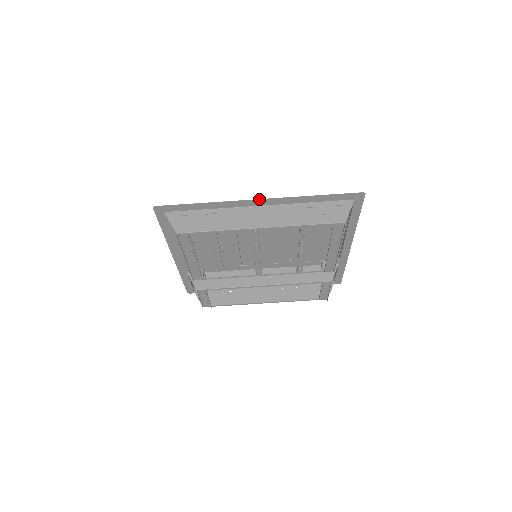
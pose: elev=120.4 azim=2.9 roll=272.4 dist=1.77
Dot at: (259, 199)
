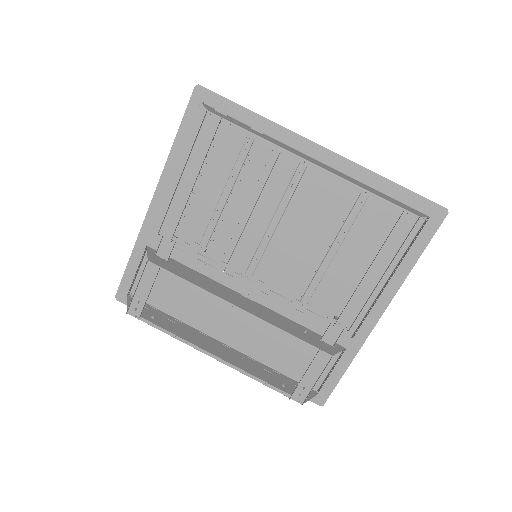
Dot at: (322, 146)
